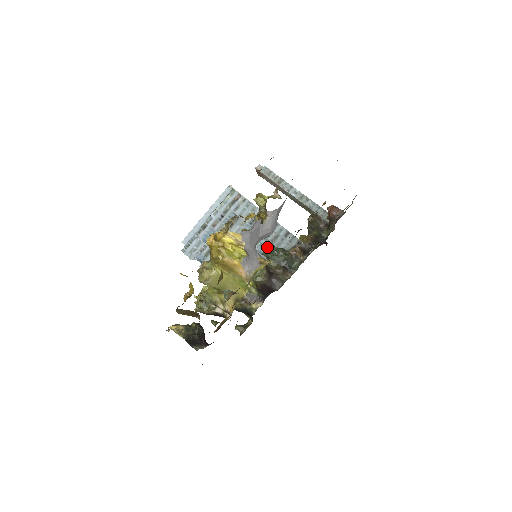
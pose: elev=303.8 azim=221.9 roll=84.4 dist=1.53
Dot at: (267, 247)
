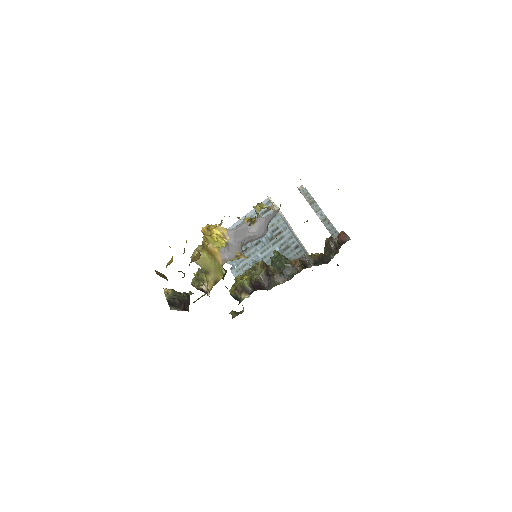
Dot at: (275, 253)
